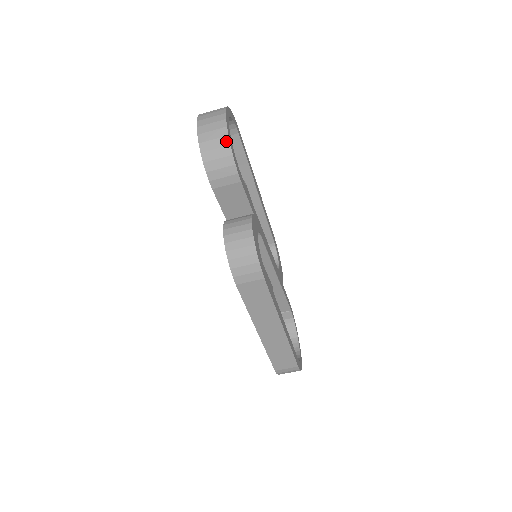
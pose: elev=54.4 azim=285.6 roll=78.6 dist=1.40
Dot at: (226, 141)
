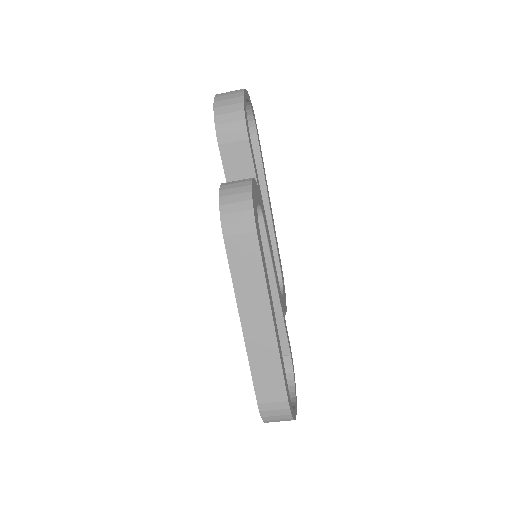
Dot at: (240, 100)
